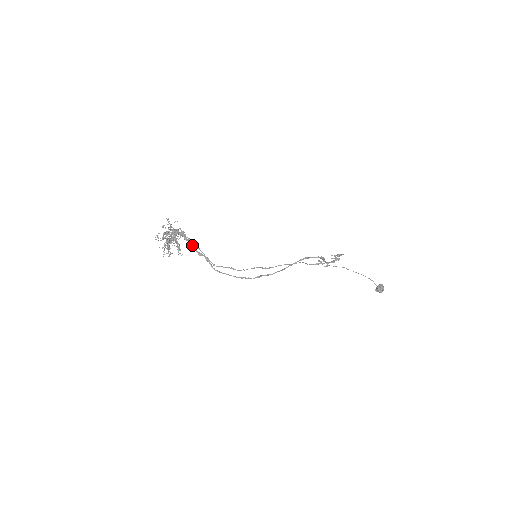
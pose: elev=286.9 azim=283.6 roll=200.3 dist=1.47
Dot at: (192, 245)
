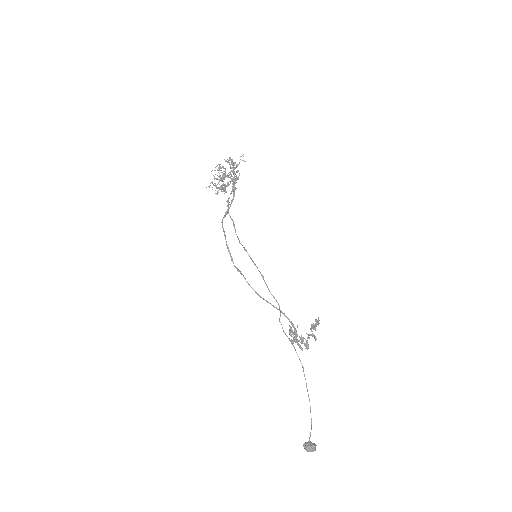
Dot at: occluded
